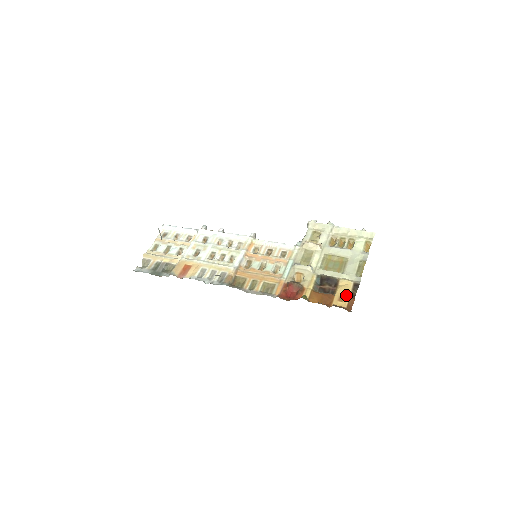
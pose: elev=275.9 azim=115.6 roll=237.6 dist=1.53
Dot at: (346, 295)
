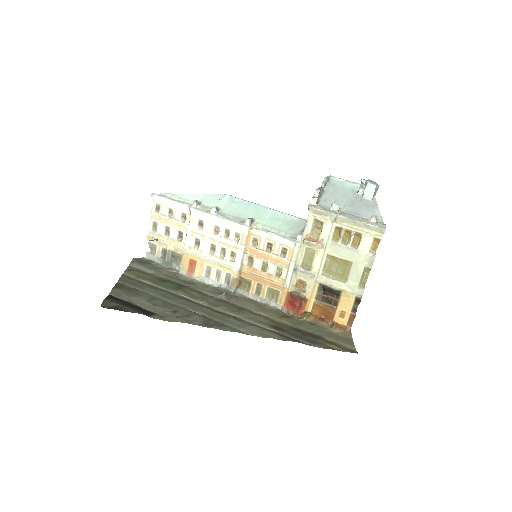
Dot at: (347, 311)
